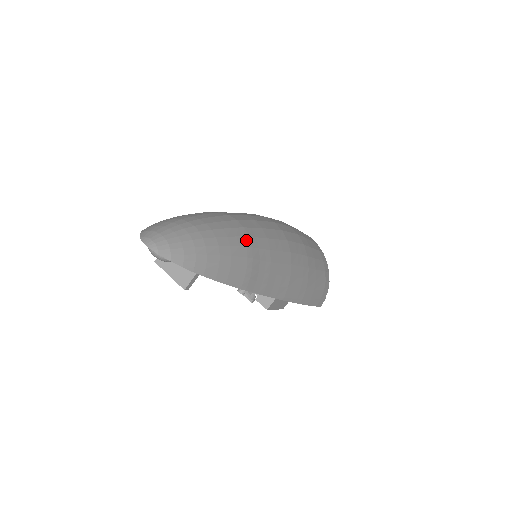
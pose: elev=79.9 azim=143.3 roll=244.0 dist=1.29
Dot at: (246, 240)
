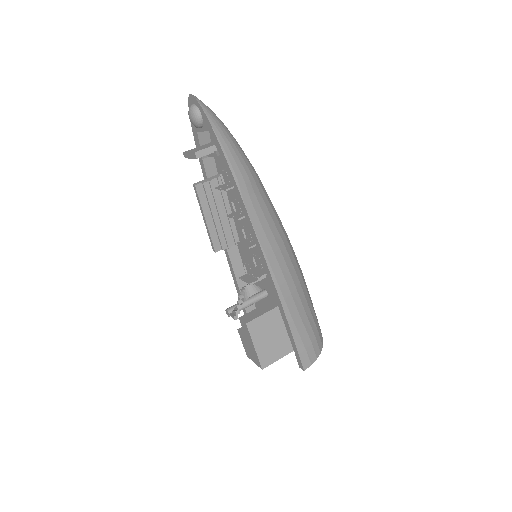
Dot at: (254, 170)
